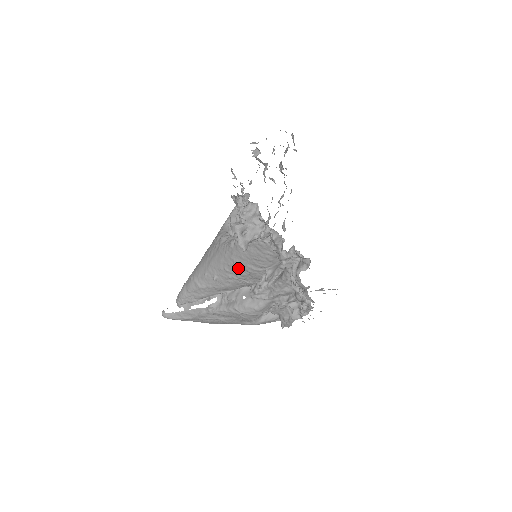
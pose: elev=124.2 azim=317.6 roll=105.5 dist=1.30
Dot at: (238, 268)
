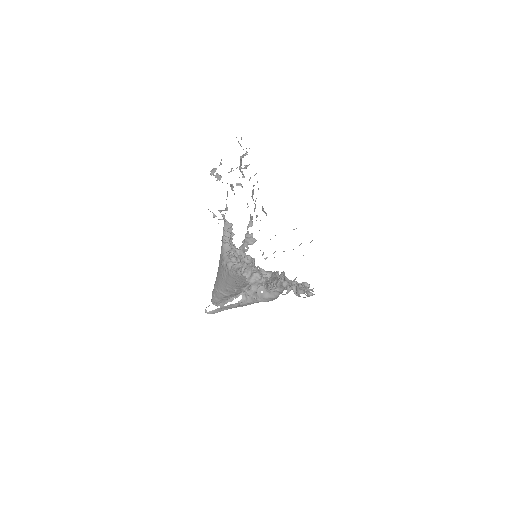
Dot at: occluded
